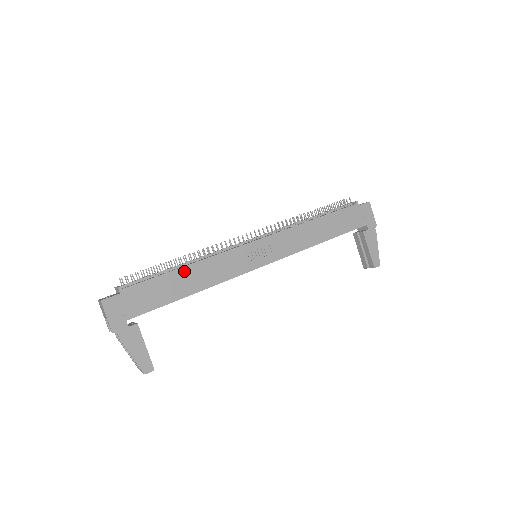
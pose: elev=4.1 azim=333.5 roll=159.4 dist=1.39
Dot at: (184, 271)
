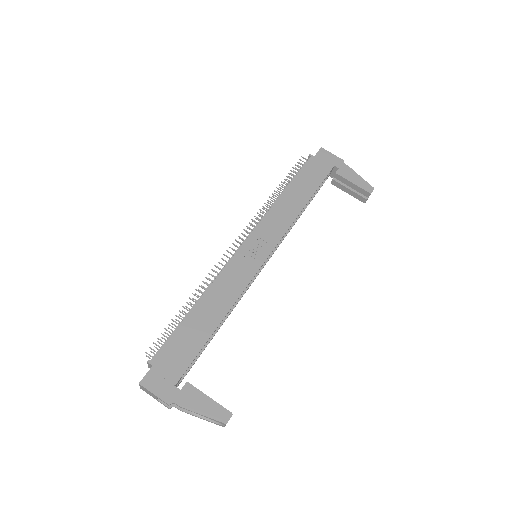
Dot at: (198, 309)
